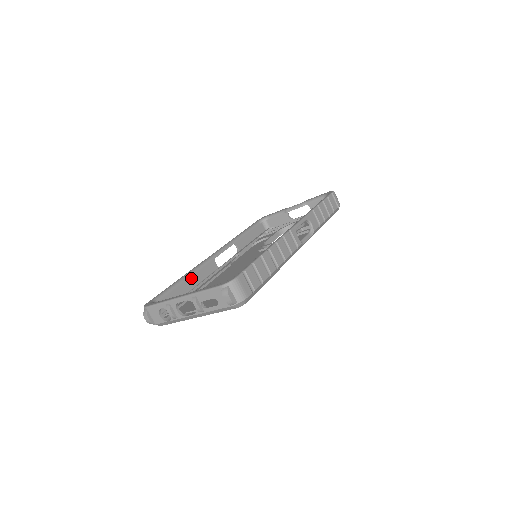
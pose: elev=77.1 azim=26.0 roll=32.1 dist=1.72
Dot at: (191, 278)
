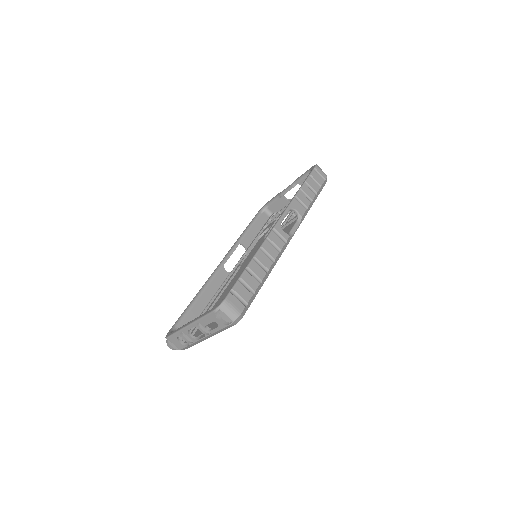
Dot at: (204, 294)
